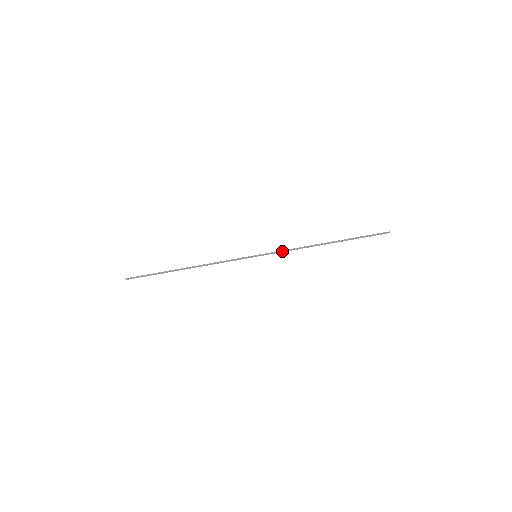
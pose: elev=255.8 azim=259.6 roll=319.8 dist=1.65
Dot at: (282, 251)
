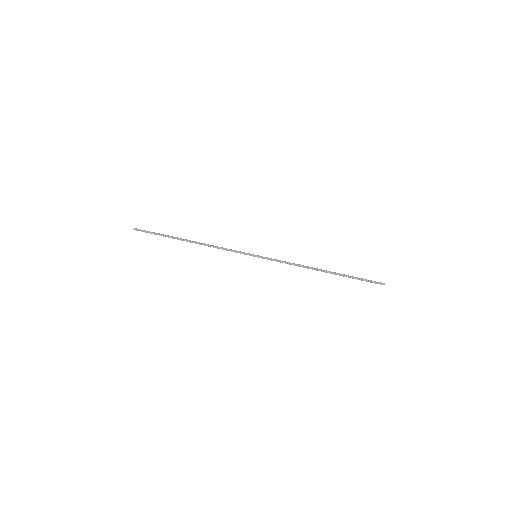
Dot at: (281, 261)
